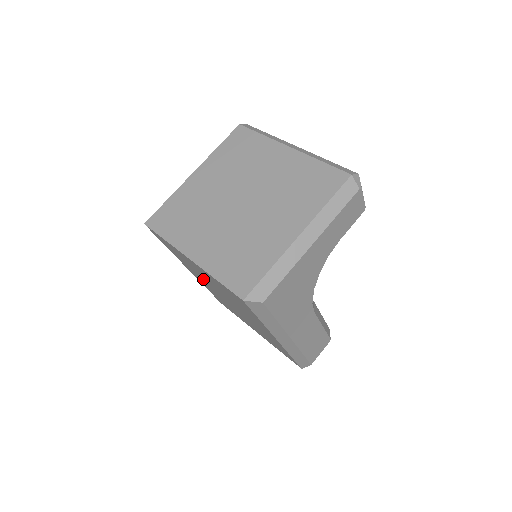
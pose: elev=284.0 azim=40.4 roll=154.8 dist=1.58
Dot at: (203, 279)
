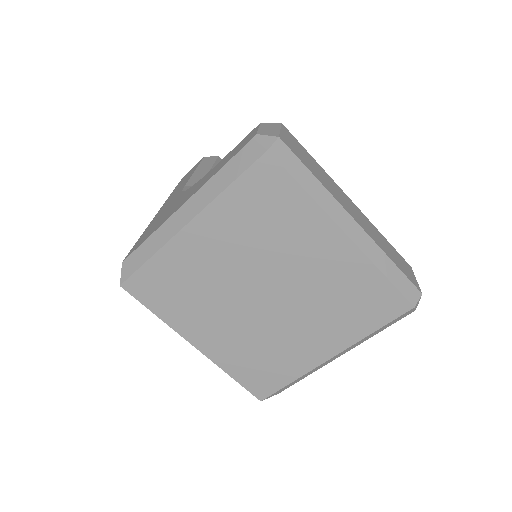
Dot at: occluded
